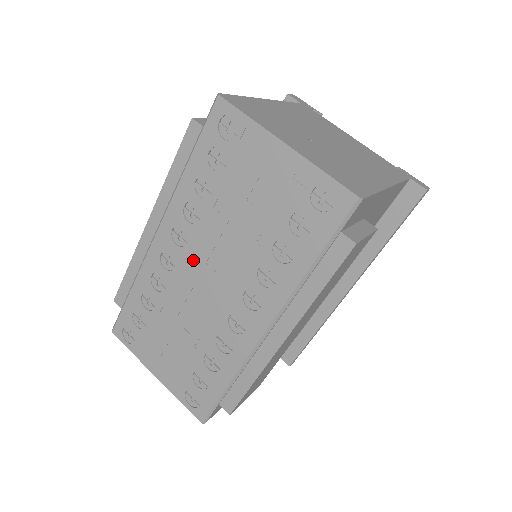
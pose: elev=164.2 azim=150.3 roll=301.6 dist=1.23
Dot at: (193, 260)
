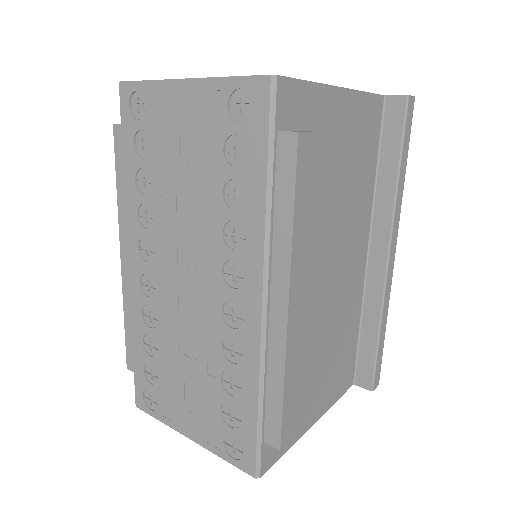
Dot at: (166, 268)
